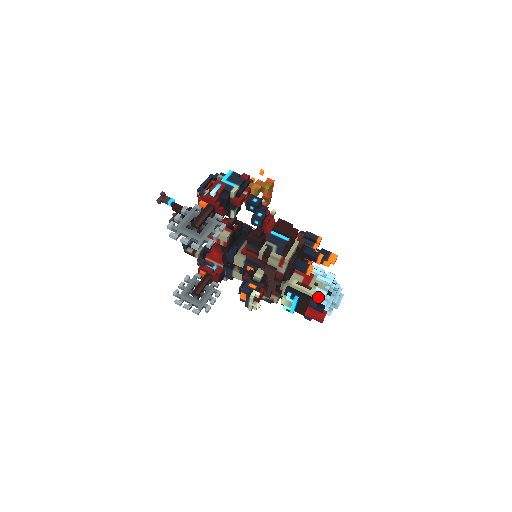
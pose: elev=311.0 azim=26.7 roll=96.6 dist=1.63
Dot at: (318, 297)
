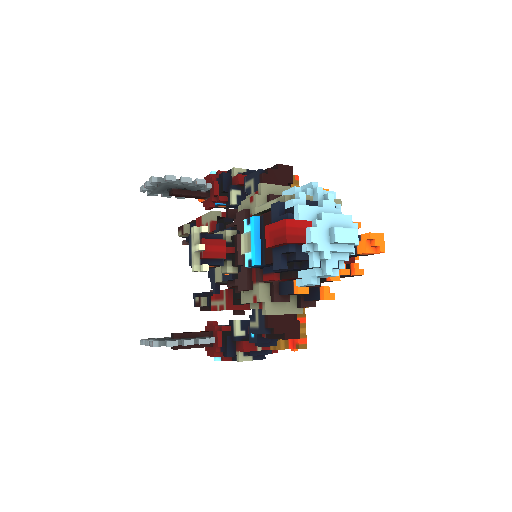
Dot at: occluded
